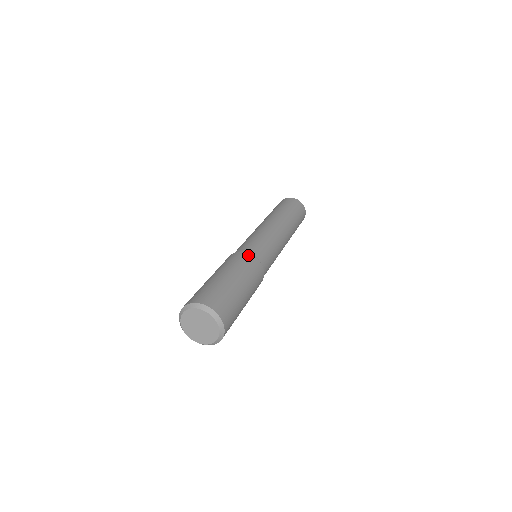
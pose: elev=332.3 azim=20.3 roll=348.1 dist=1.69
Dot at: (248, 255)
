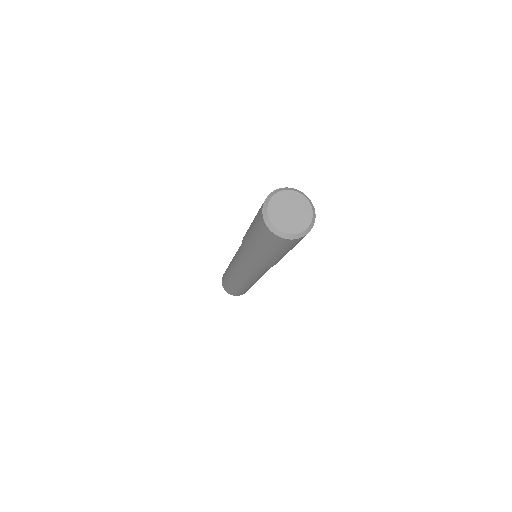
Dot at: occluded
